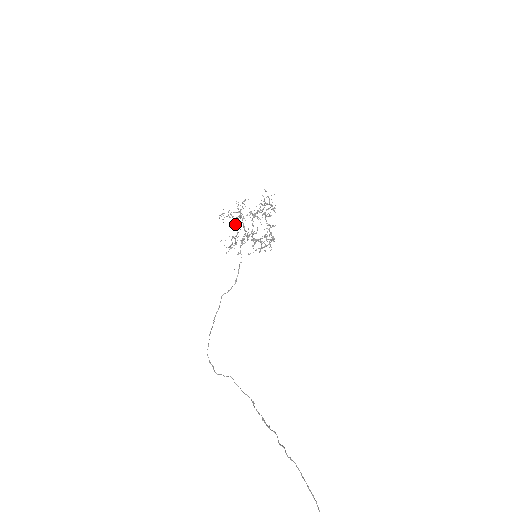
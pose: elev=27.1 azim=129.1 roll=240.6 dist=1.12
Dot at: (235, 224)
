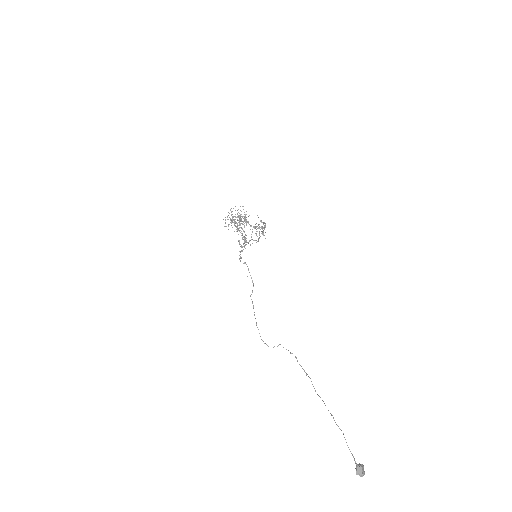
Dot at: occluded
